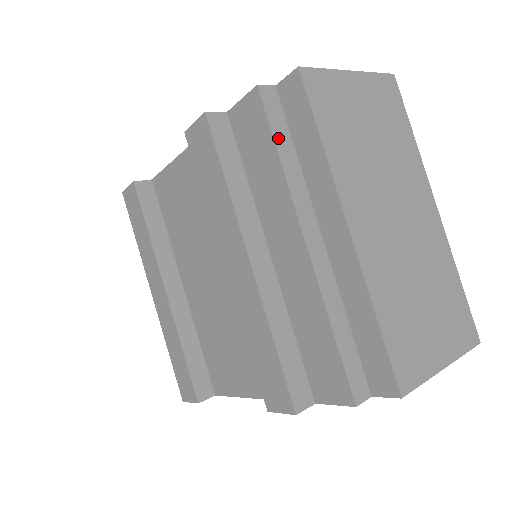
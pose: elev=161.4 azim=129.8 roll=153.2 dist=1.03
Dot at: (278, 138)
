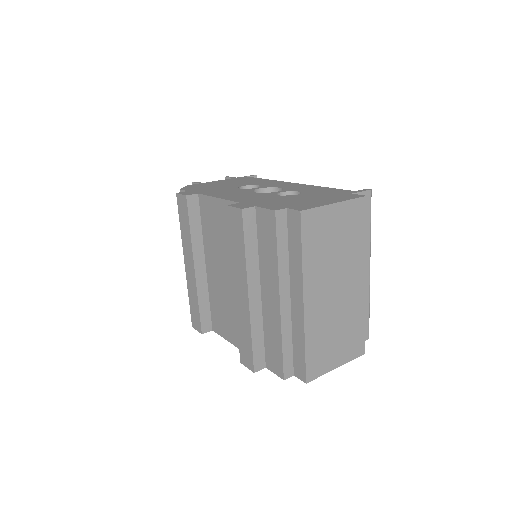
Dot at: (280, 242)
